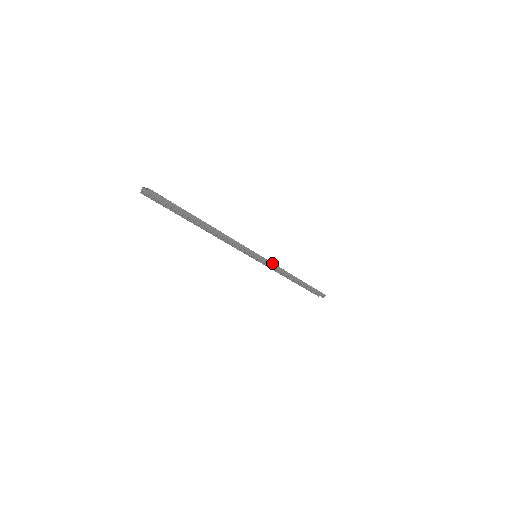
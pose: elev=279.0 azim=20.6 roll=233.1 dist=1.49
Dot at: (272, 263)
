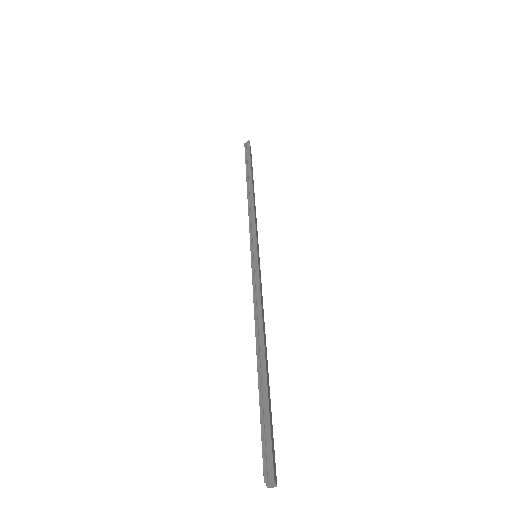
Dot at: (257, 236)
